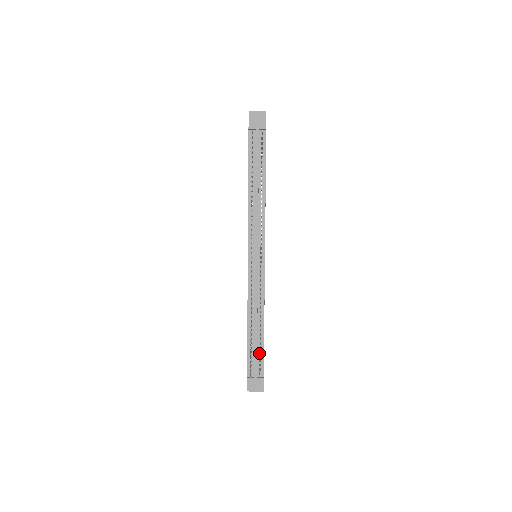
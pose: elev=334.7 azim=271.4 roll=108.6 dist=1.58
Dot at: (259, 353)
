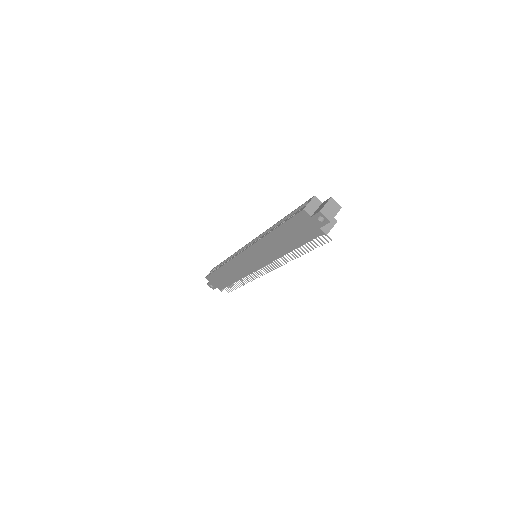
Dot at: occluded
